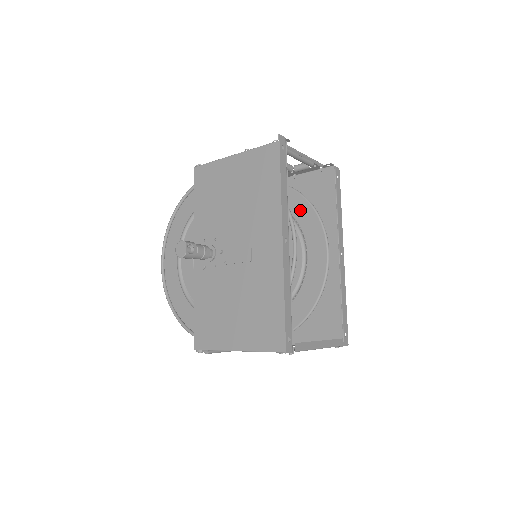
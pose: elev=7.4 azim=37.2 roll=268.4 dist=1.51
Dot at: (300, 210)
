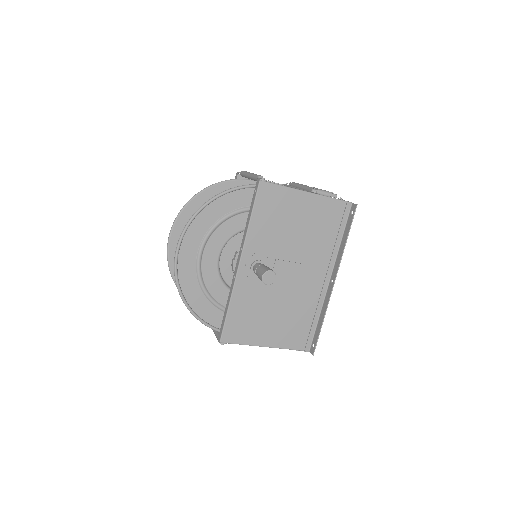
Dot at: occluded
